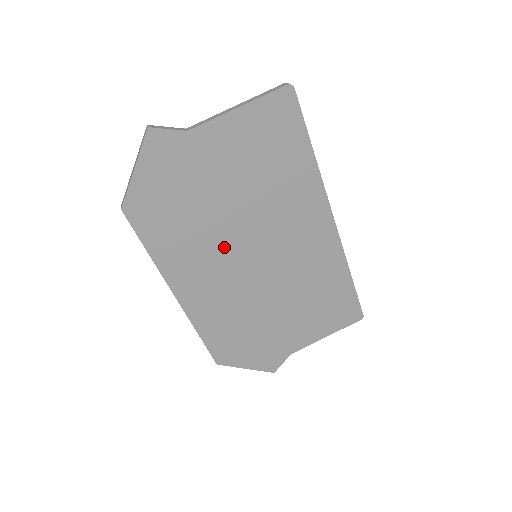
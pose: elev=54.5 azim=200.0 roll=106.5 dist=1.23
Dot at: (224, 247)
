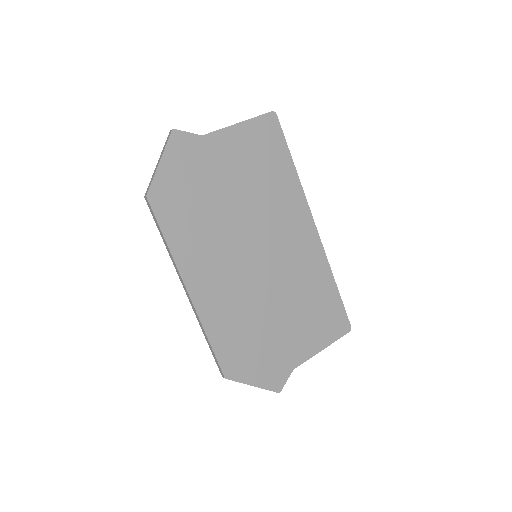
Dot at: (230, 242)
